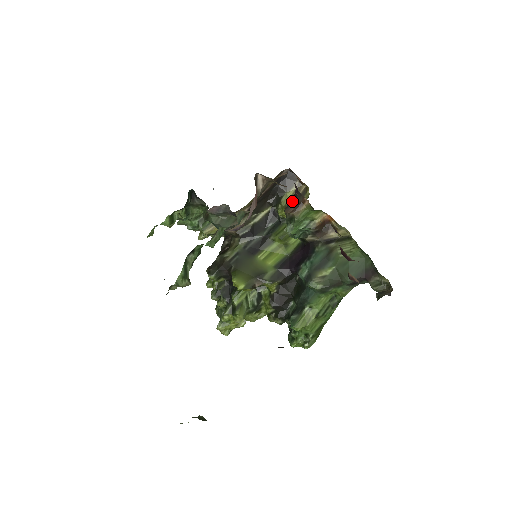
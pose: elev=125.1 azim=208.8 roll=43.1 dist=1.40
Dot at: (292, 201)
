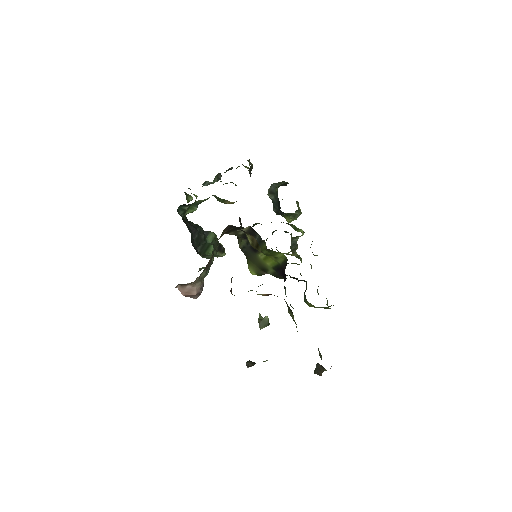
Dot at: occluded
